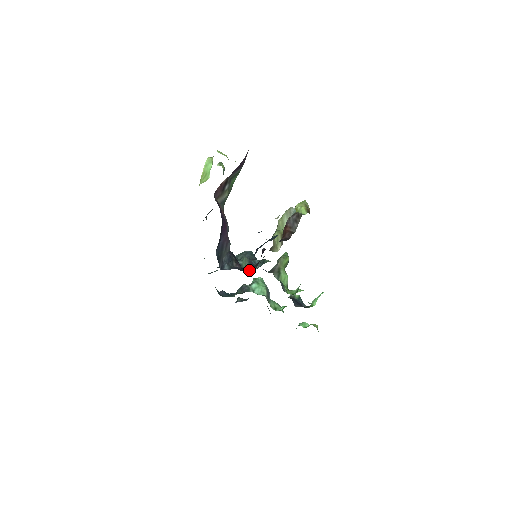
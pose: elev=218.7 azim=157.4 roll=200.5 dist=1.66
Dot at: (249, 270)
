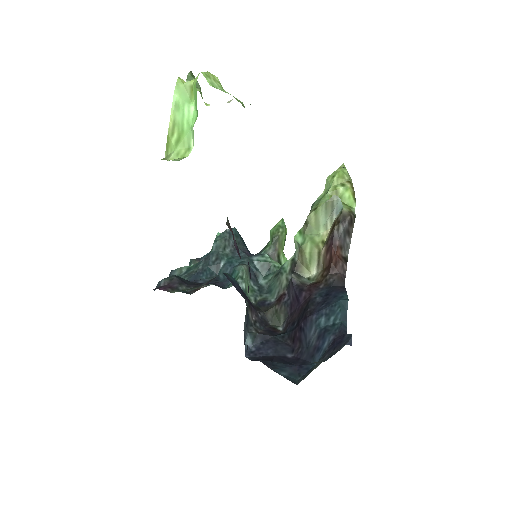
Dot at: (269, 316)
